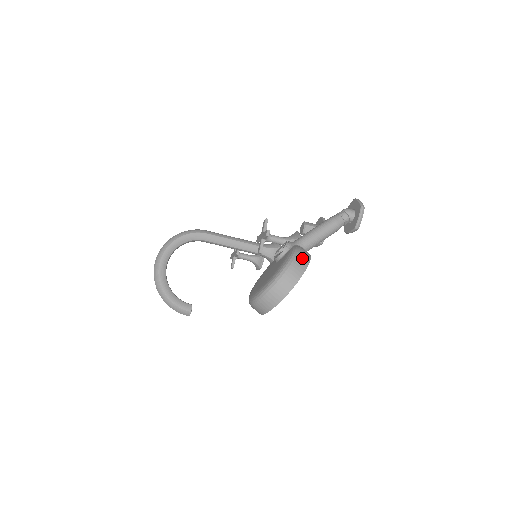
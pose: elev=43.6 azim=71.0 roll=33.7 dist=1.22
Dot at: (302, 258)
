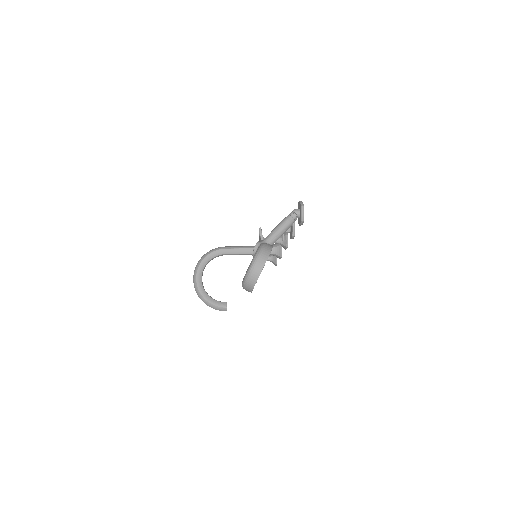
Dot at: (265, 250)
